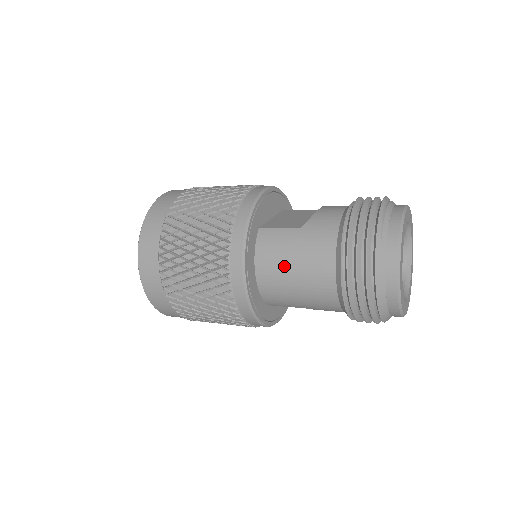
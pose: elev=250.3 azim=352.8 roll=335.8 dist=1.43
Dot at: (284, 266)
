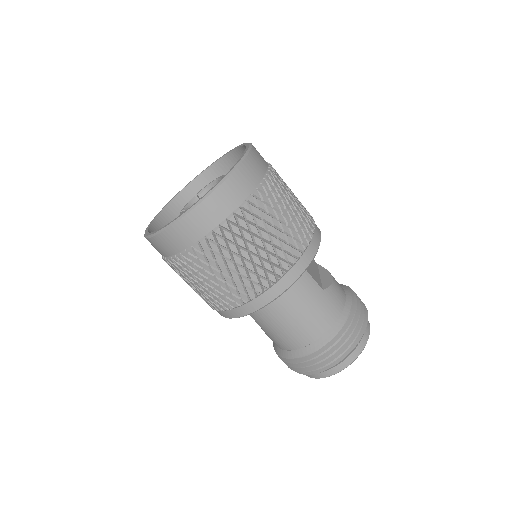
Dot at: (295, 307)
